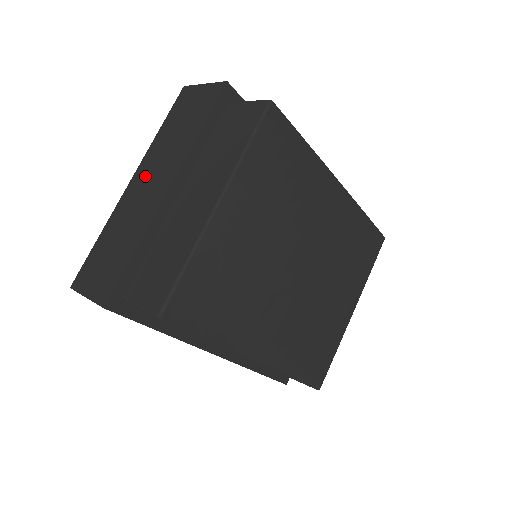
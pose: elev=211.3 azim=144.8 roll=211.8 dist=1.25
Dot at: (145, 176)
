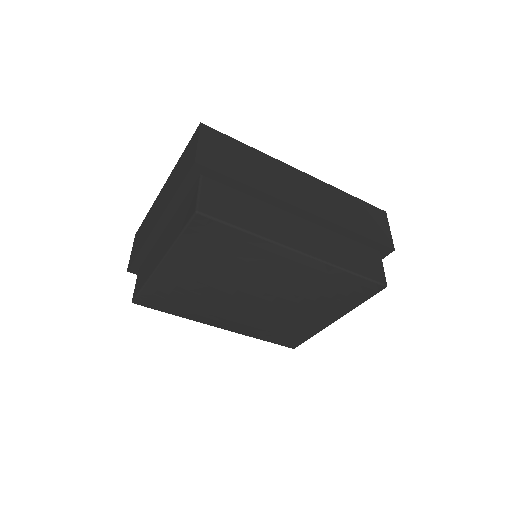
Dot at: (163, 193)
